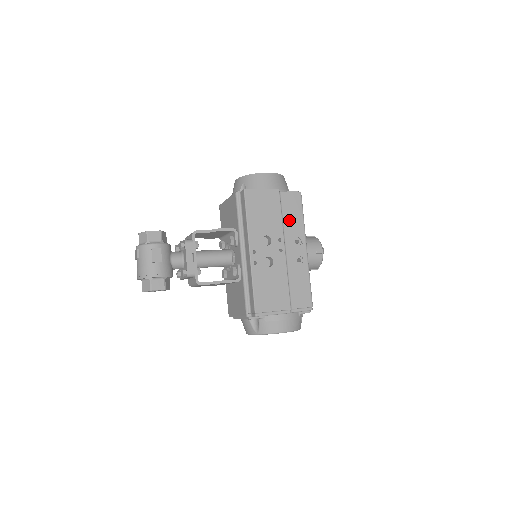
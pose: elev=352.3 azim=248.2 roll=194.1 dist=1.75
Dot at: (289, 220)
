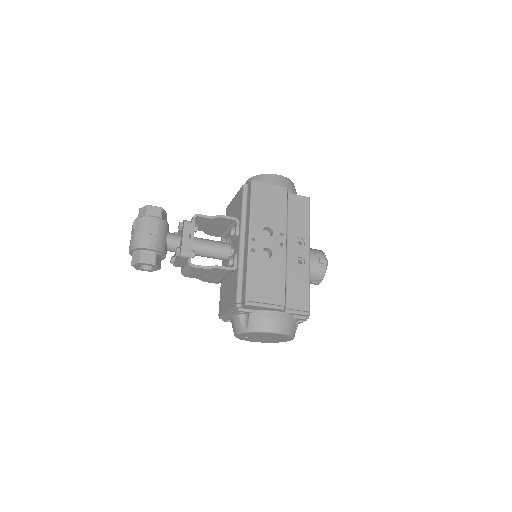
Dot at: (294, 221)
